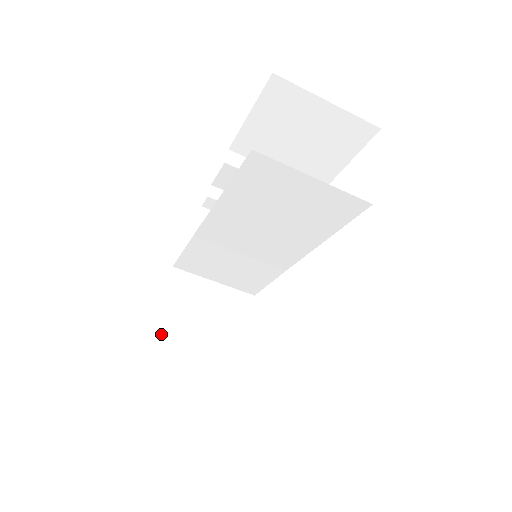
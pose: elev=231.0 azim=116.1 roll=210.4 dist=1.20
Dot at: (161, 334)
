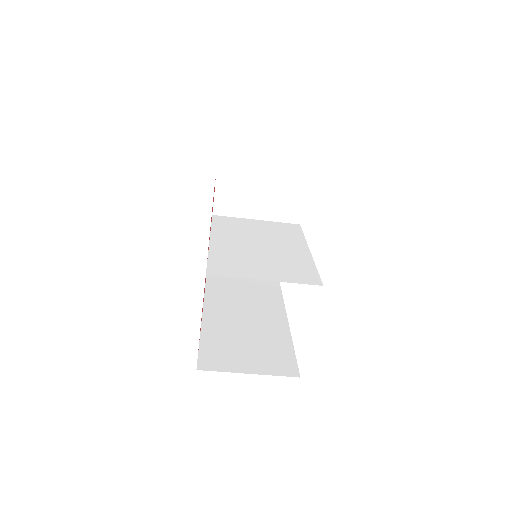
Dot at: occluded
